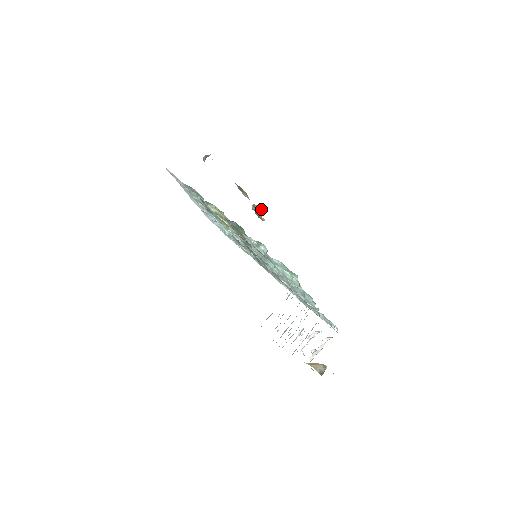
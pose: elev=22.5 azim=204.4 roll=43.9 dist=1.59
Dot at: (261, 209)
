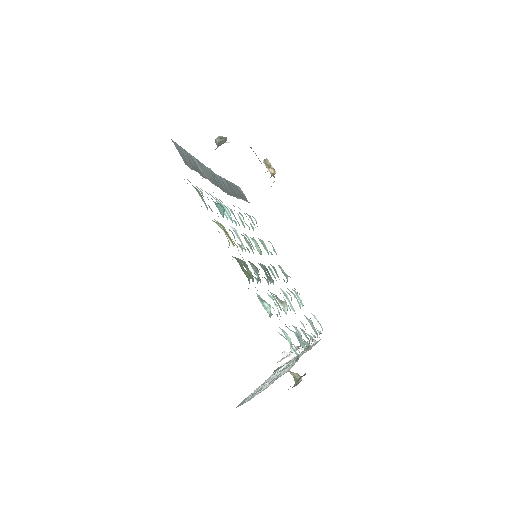
Dot at: (273, 168)
